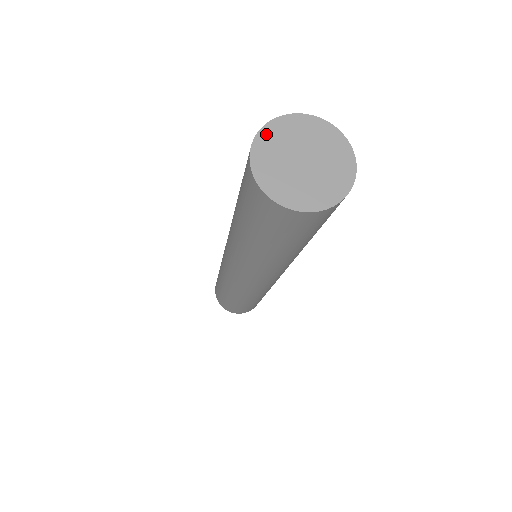
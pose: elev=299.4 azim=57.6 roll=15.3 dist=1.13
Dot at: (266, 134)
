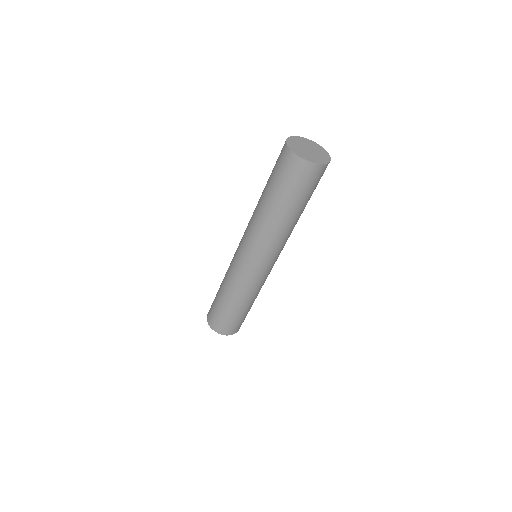
Dot at: (289, 141)
